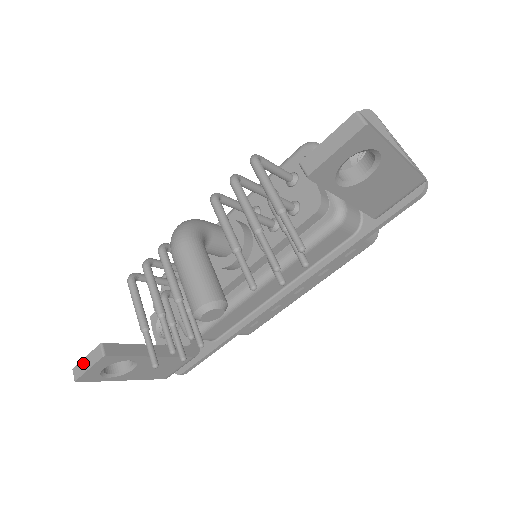
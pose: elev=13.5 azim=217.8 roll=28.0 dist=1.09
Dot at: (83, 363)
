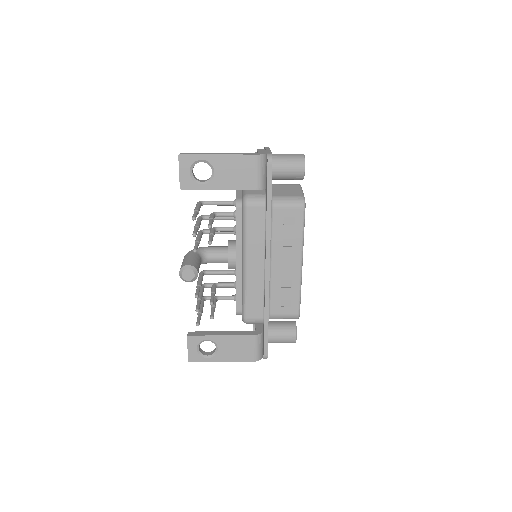
Dot at: occluded
